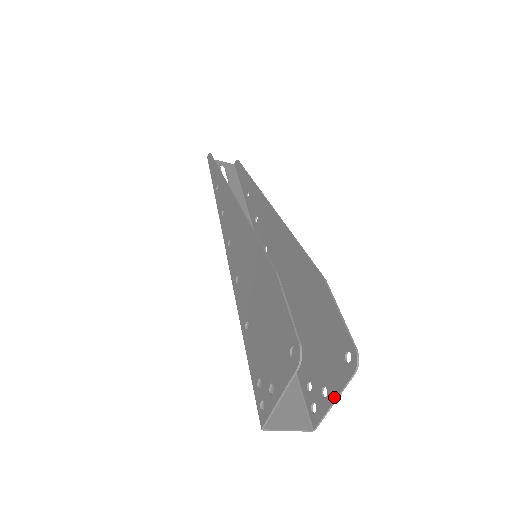
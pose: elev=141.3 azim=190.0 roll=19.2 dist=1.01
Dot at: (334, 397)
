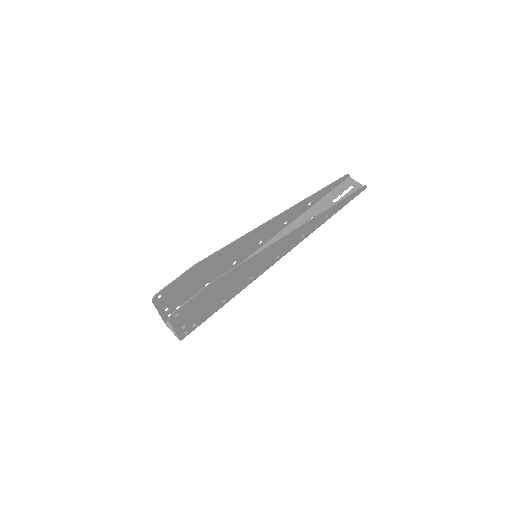
Dot at: (175, 329)
